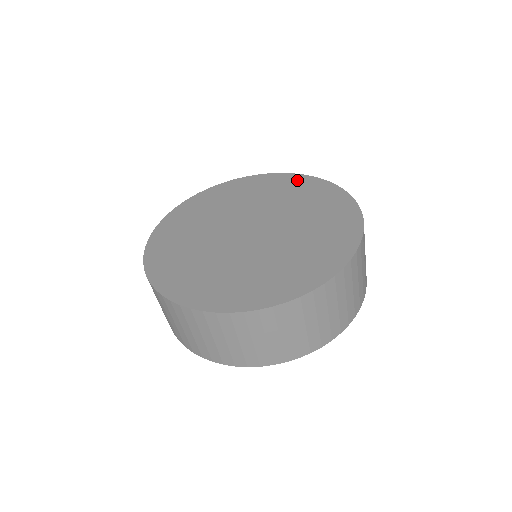
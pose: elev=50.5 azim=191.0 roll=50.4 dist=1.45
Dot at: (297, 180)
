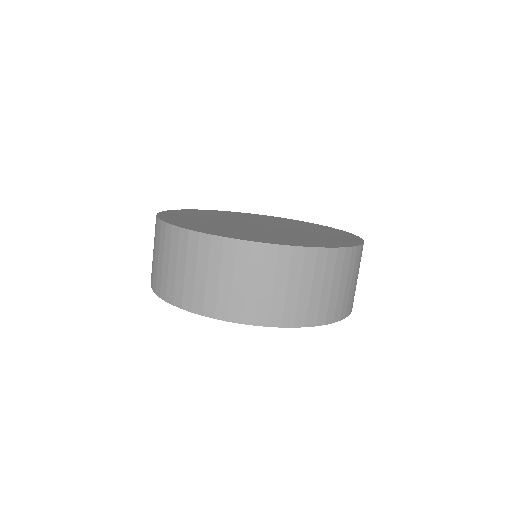
Dot at: (324, 227)
